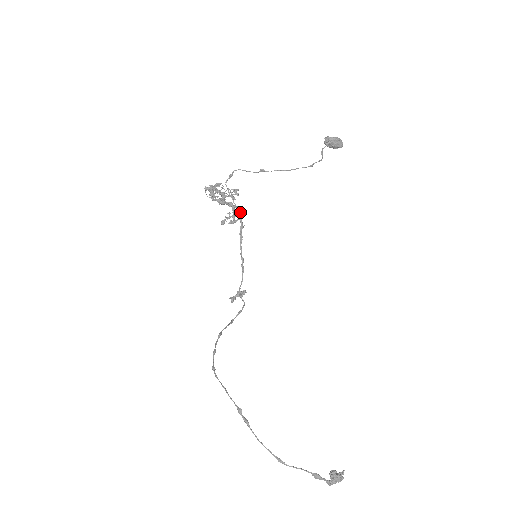
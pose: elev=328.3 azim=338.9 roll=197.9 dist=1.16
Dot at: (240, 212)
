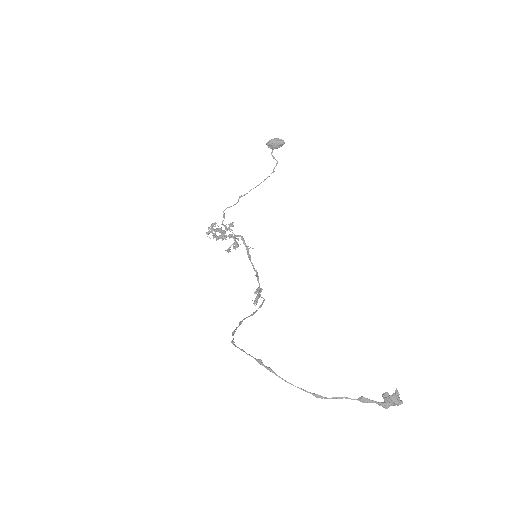
Dot at: (241, 238)
